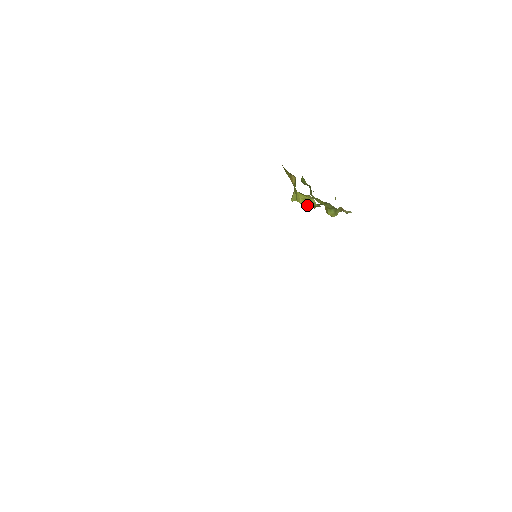
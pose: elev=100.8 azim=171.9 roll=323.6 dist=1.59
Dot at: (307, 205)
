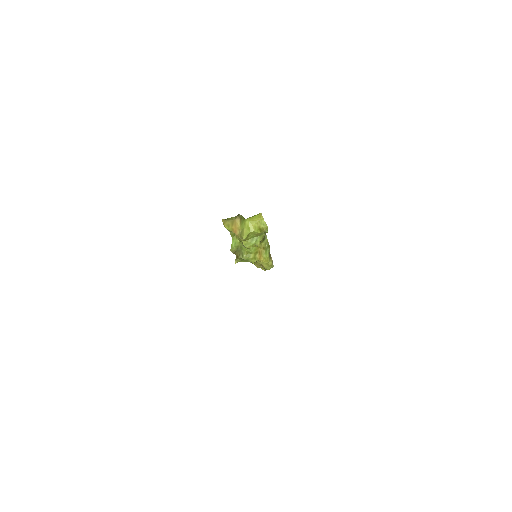
Dot at: (259, 231)
